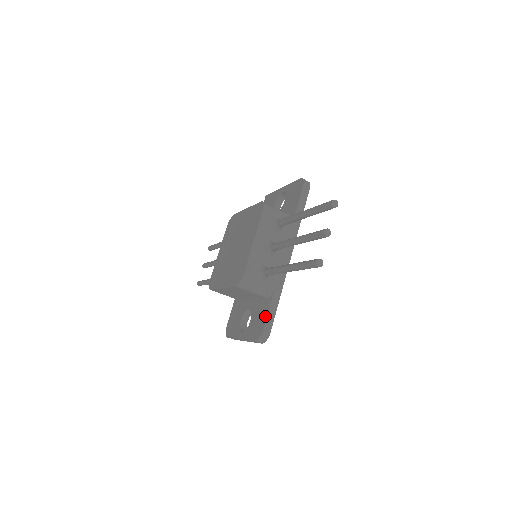
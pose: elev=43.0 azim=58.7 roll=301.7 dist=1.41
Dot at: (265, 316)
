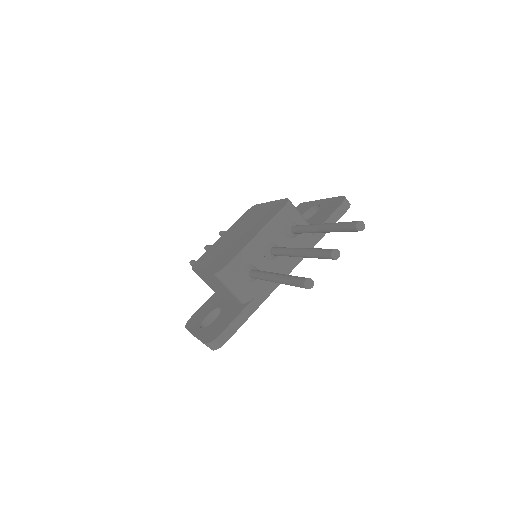
Dot at: (229, 321)
